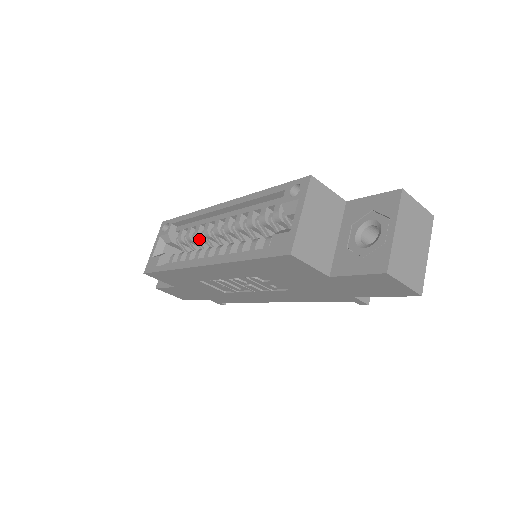
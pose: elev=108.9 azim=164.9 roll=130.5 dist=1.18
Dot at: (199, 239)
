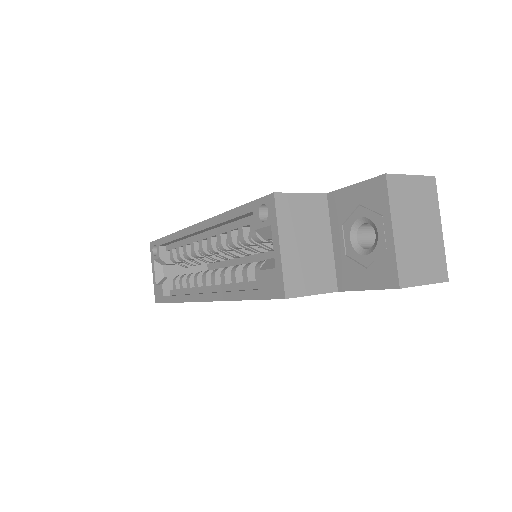
Dot at: (191, 259)
